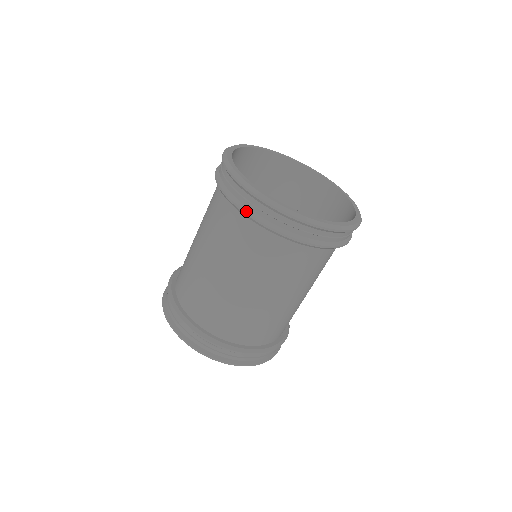
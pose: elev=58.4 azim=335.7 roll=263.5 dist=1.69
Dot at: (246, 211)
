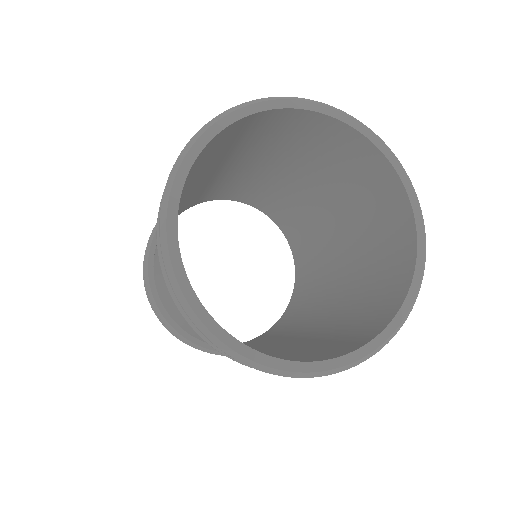
Dot at: occluded
